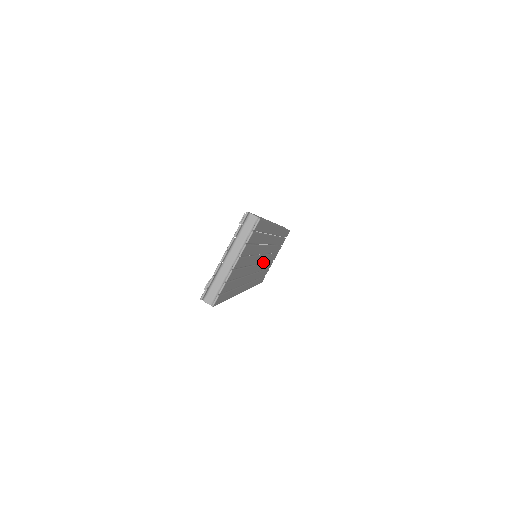
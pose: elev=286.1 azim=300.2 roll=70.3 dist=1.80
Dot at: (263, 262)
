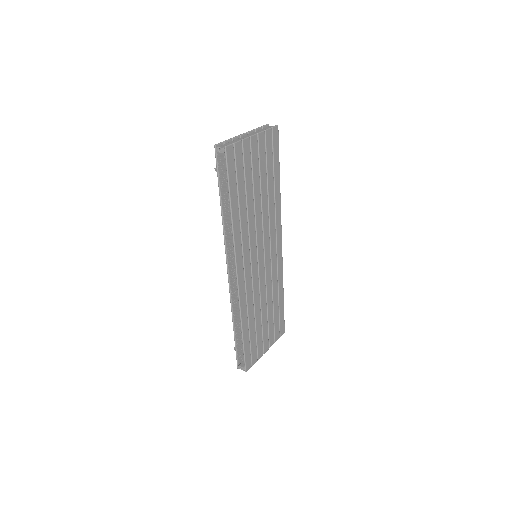
Dot at: (259, 286)
